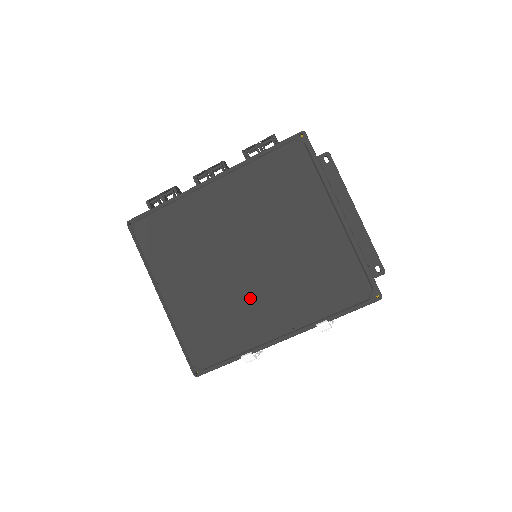
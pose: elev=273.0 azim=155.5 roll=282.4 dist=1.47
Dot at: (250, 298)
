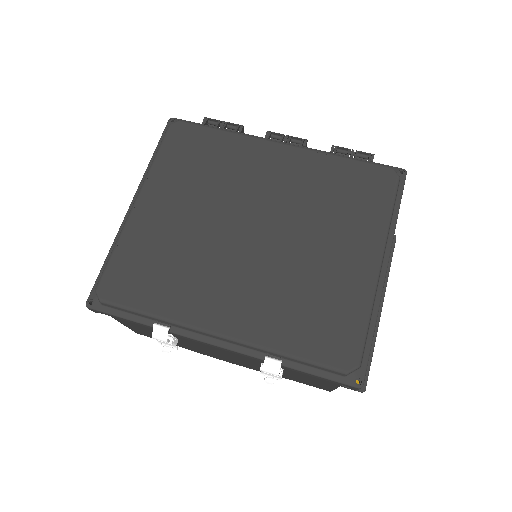
Dot at: (222, 270)
